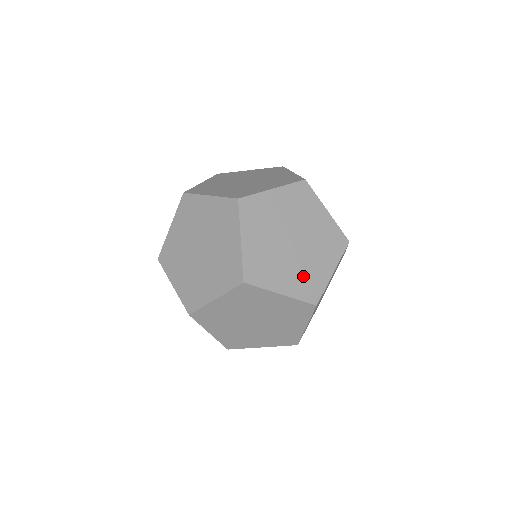
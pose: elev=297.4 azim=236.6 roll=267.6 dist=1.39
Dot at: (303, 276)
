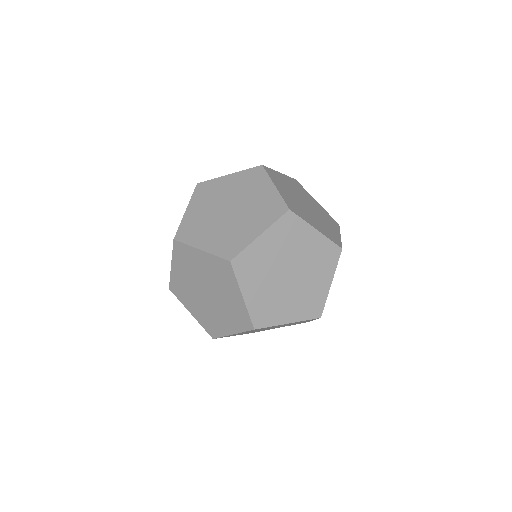
Dot at: (324, 227)
